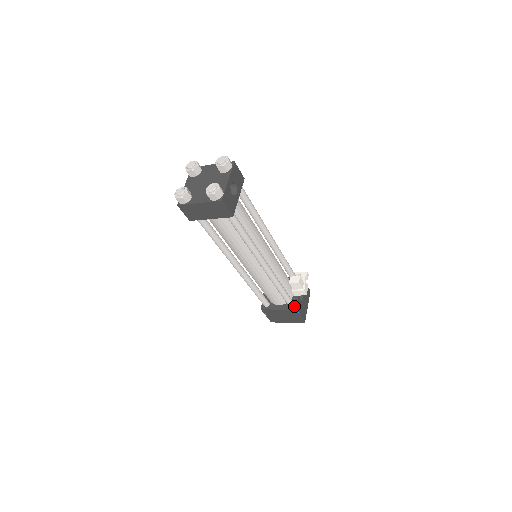
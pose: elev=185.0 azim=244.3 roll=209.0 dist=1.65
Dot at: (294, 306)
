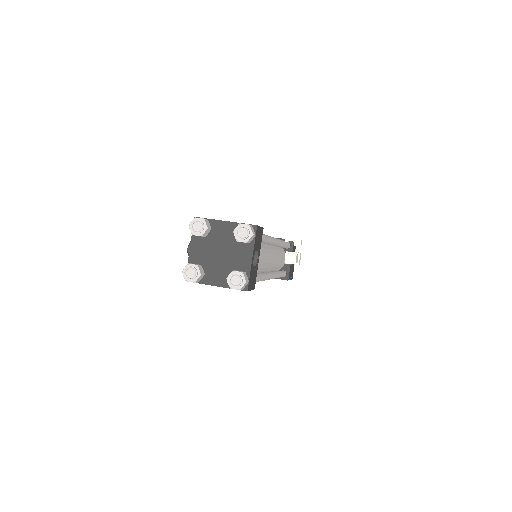
Dot at: (286, 276)
